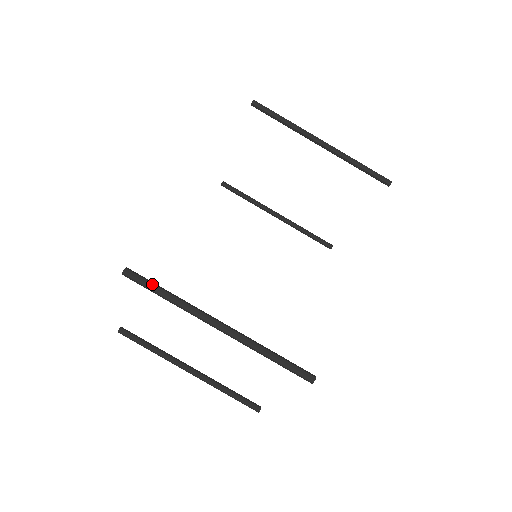
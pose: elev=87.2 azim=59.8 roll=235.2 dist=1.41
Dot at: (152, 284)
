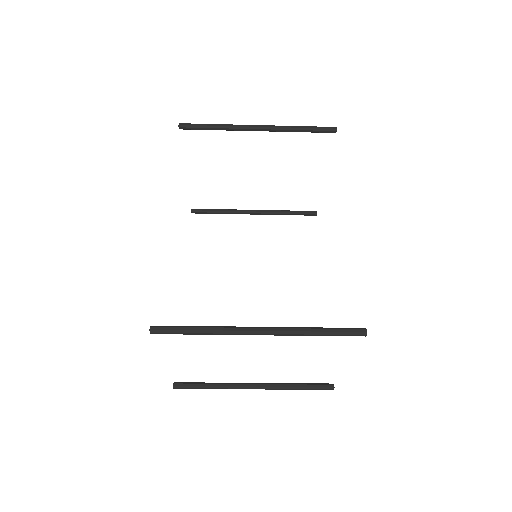
Dot at: (181, 328)
